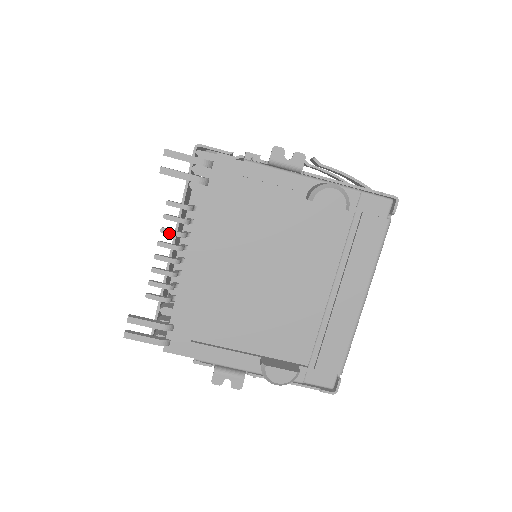
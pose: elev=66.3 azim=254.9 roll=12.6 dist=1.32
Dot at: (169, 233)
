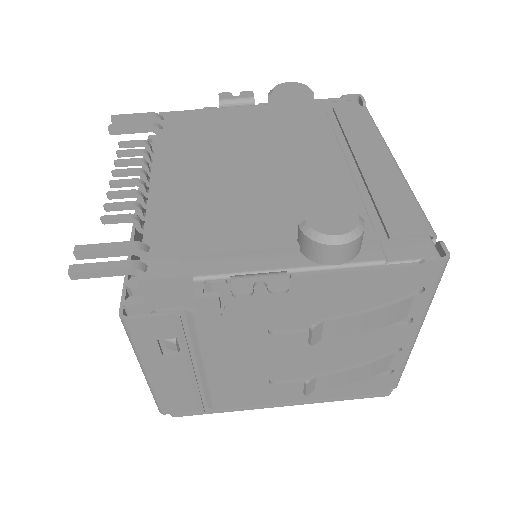
Dot at: (125, 161)
